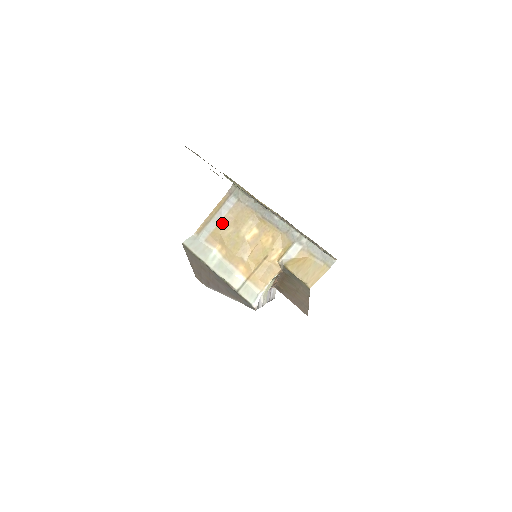
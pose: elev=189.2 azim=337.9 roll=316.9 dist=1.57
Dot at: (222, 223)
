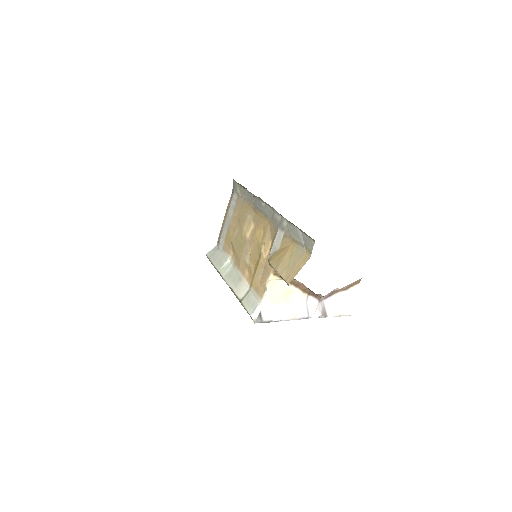
Dot at: (230, 225)
